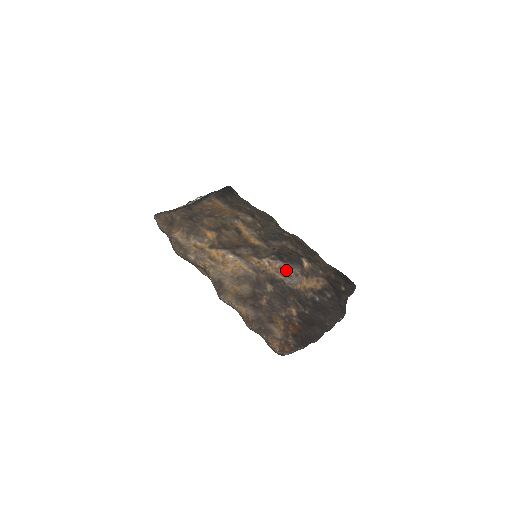
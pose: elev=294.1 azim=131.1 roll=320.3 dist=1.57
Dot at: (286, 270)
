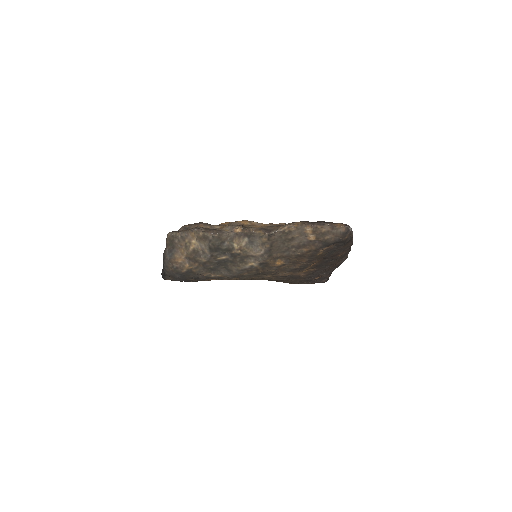
Dot at: occluded
